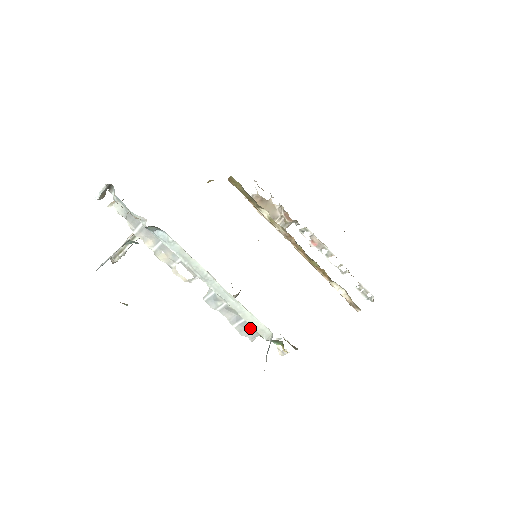
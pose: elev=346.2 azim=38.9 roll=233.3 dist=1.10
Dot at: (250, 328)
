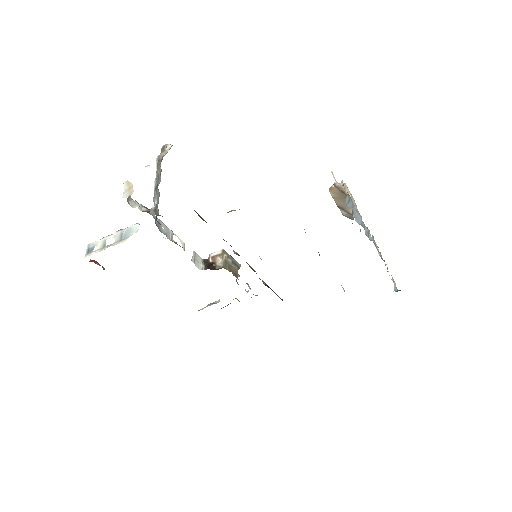
Dot at: occluded
